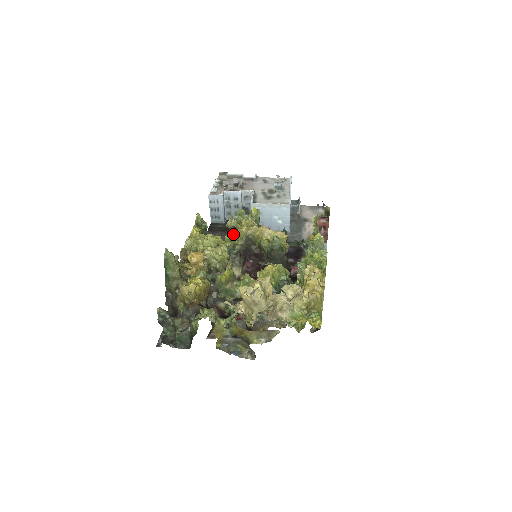
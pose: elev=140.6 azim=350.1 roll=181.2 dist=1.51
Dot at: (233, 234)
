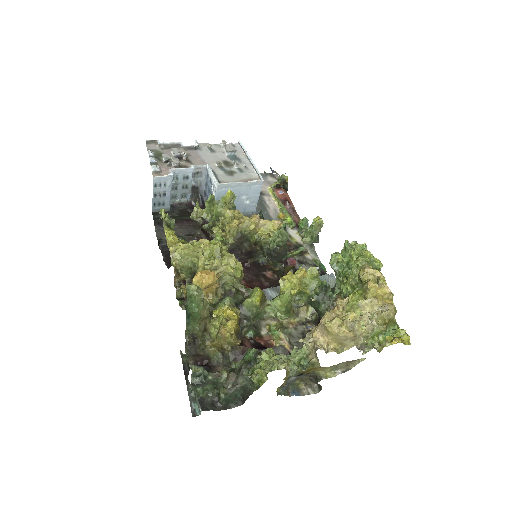
Dot at: (213, 230)
